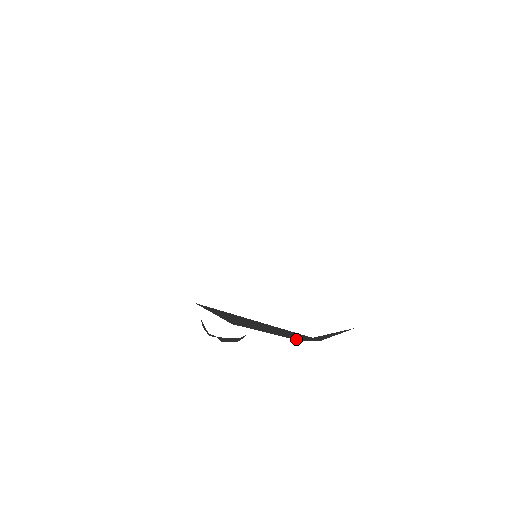
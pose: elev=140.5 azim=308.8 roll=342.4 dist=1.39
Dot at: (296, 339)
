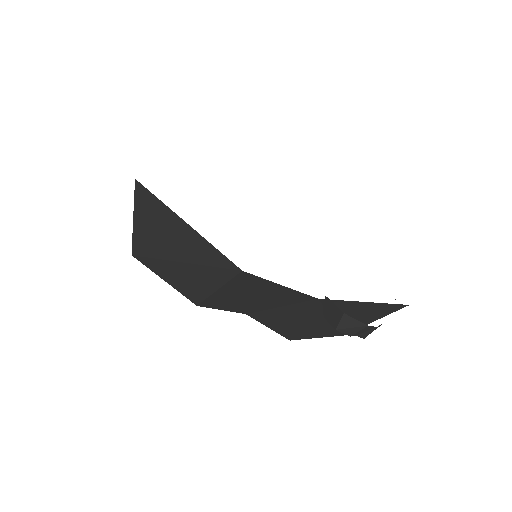
Dot at: (343, 334)
